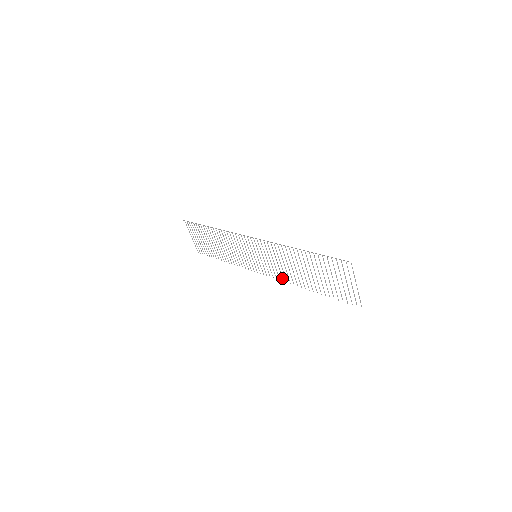
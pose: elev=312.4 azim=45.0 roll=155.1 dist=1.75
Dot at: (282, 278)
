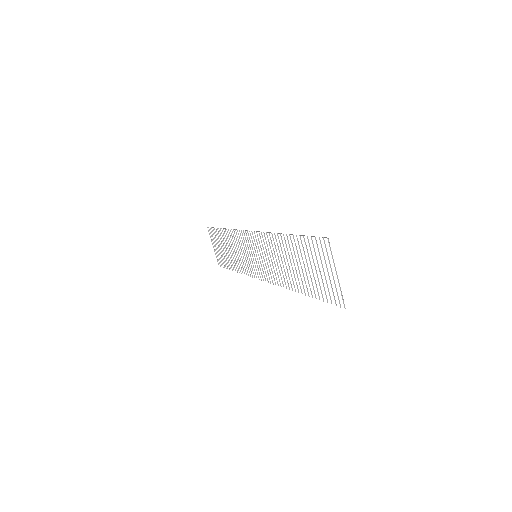
Dot at: (277, 281)
